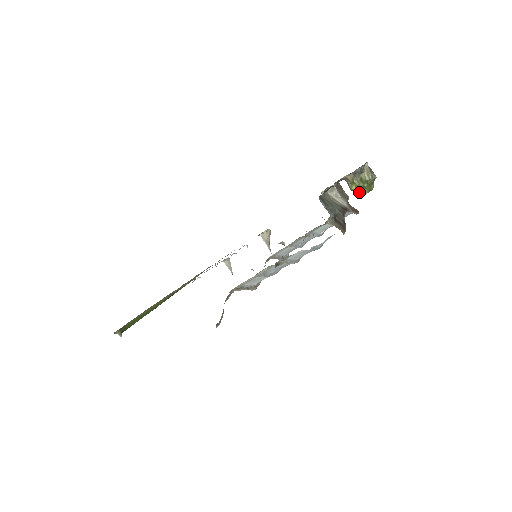
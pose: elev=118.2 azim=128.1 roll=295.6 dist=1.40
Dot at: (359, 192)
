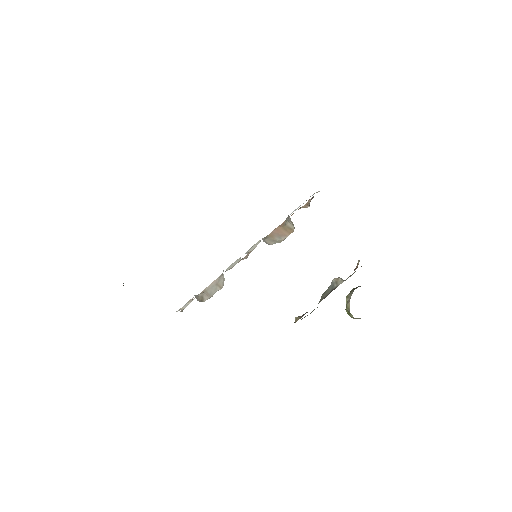
Dot at: occluded
